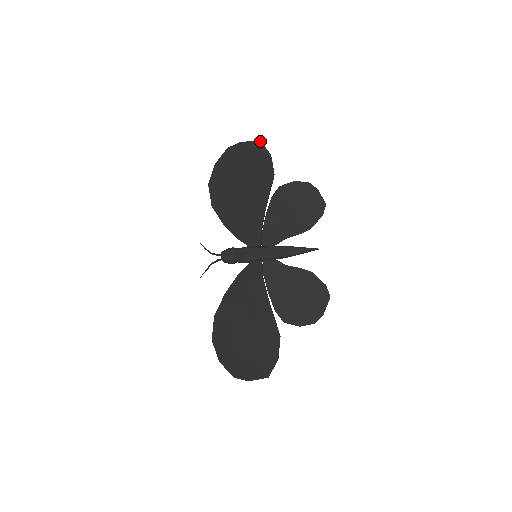
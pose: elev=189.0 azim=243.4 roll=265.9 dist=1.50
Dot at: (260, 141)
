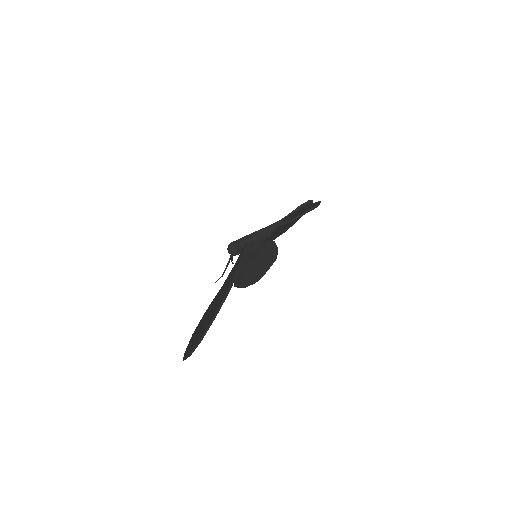
Dot at: occluded
